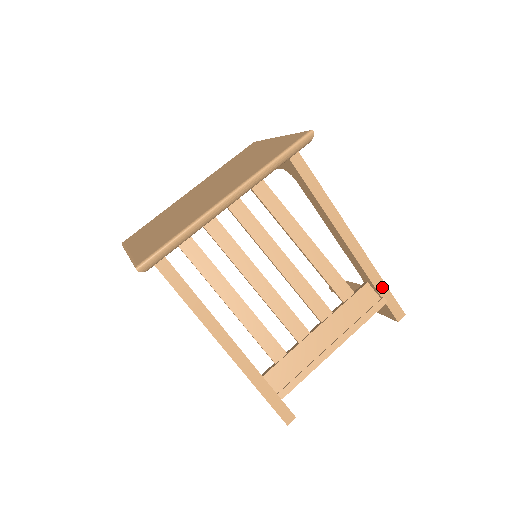
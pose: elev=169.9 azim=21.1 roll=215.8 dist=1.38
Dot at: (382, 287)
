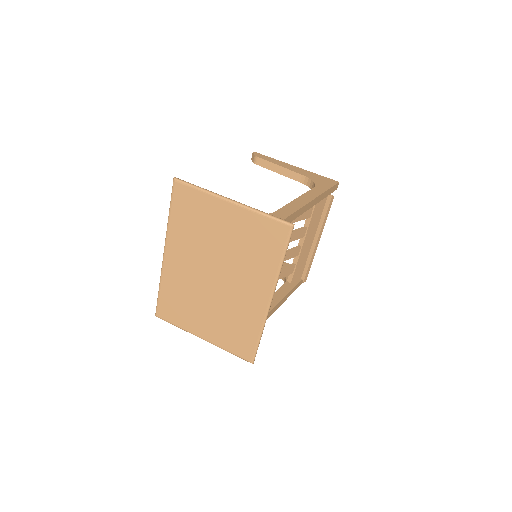
Dot at: (328, 192)
